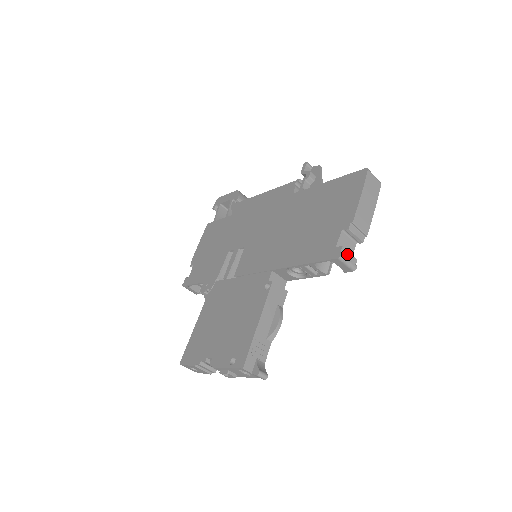
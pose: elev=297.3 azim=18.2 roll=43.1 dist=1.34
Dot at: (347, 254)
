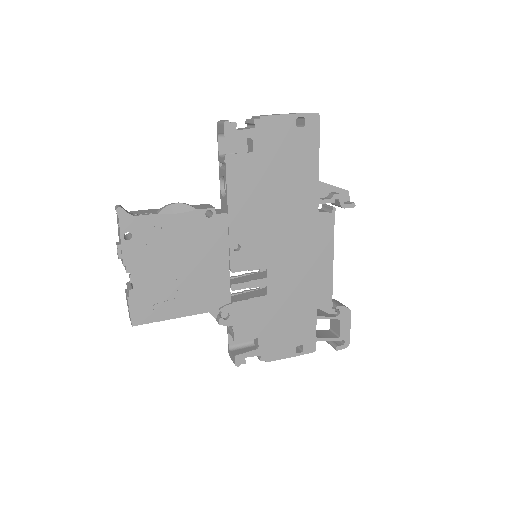
Dot at: occluded
